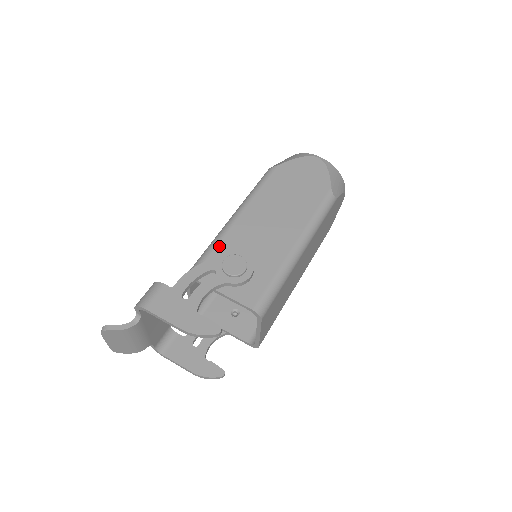
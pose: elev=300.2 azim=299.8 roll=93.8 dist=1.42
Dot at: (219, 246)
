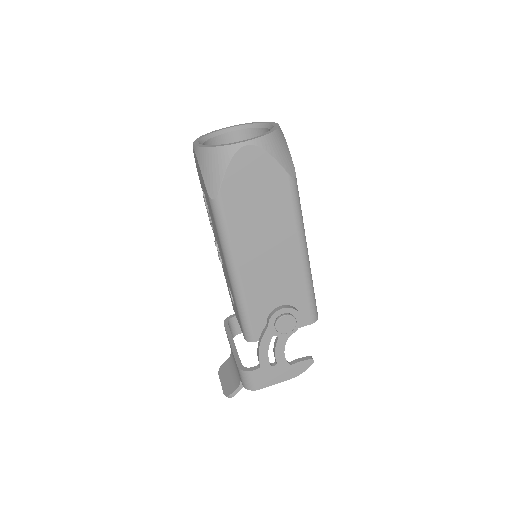
Dot at: (250, 308)
